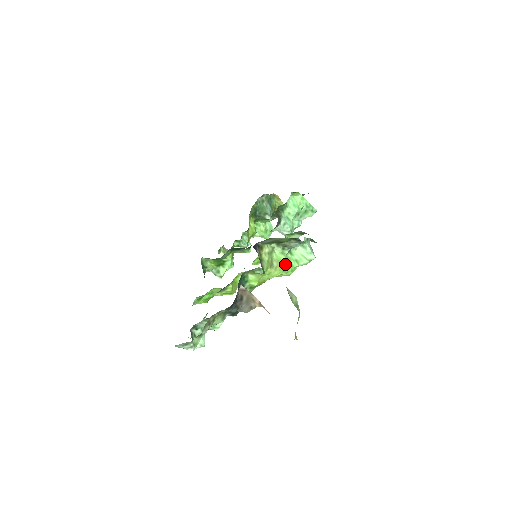
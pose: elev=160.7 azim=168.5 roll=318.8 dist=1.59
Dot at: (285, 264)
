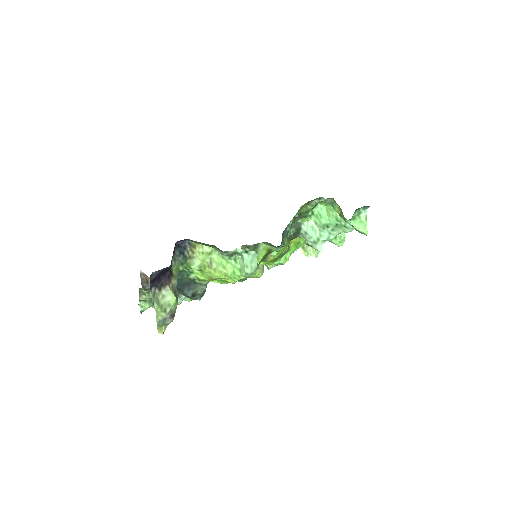
Dot at: (226, 269)
